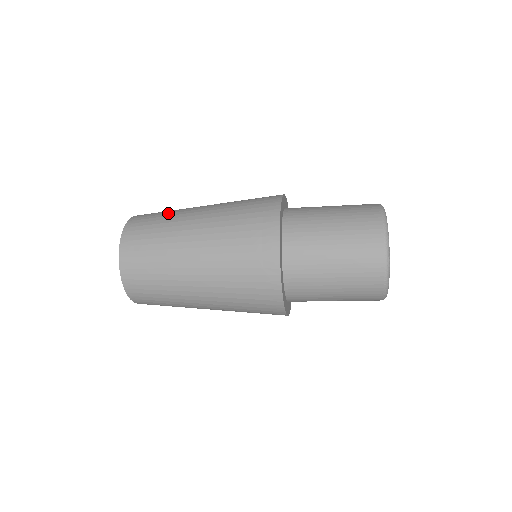
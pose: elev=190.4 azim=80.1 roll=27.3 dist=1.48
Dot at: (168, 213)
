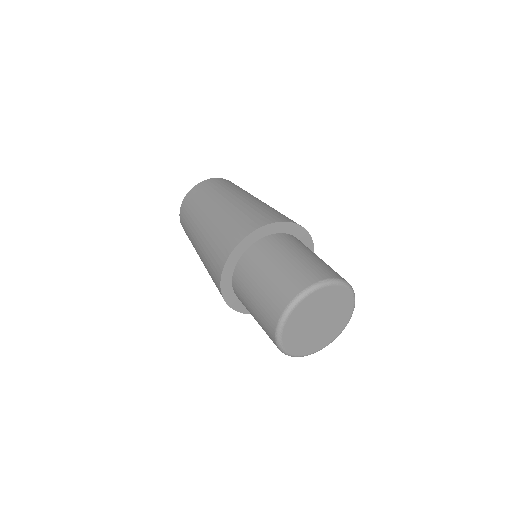
Dot at: (238, 188)
